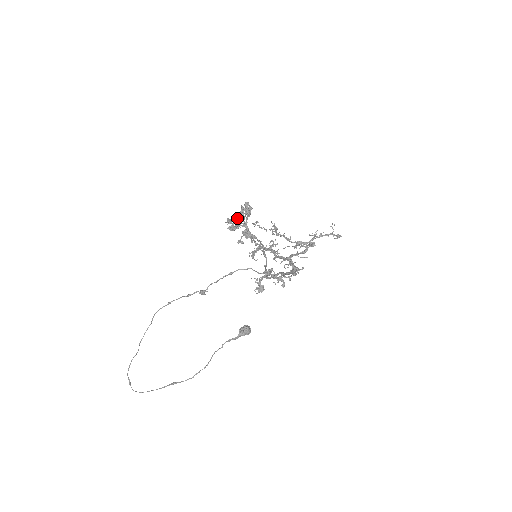
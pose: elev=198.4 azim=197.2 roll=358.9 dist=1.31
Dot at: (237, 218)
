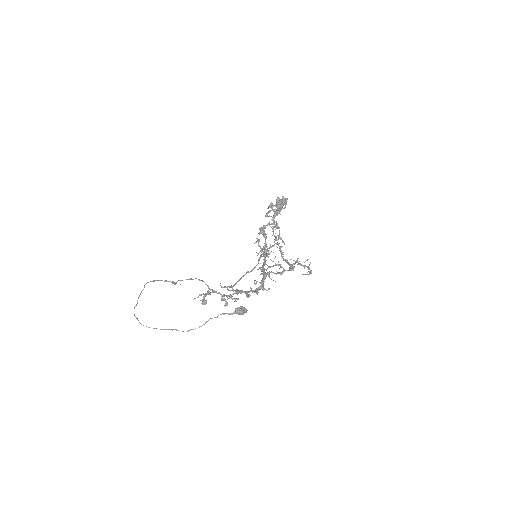
Dot at: (275, 206)
